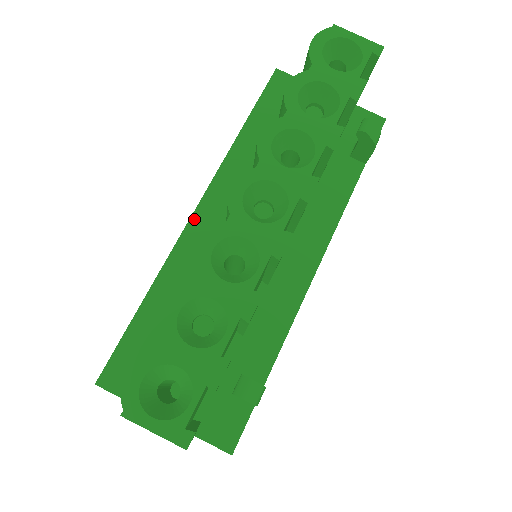
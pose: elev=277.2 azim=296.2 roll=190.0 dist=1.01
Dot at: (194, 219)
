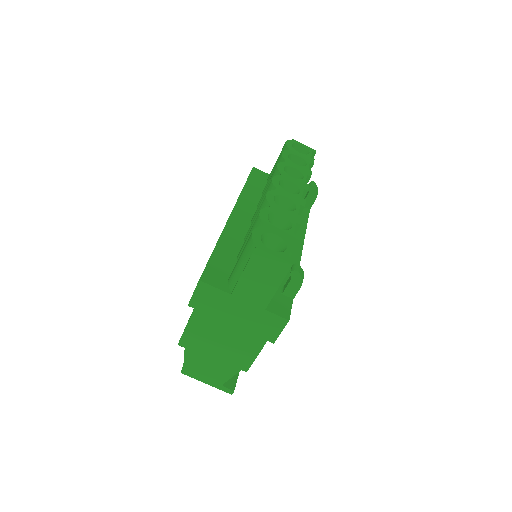
Dot at: (232, 216)
